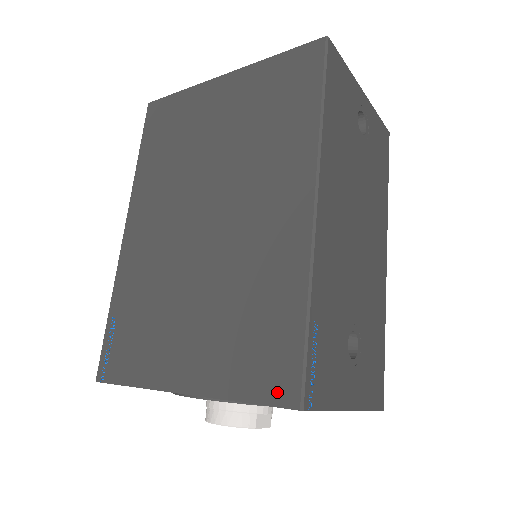
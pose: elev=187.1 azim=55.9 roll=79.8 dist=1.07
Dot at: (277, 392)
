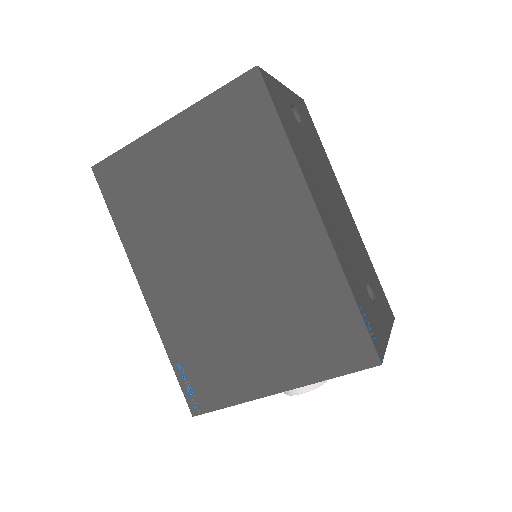
Dot at: (357, 361)
